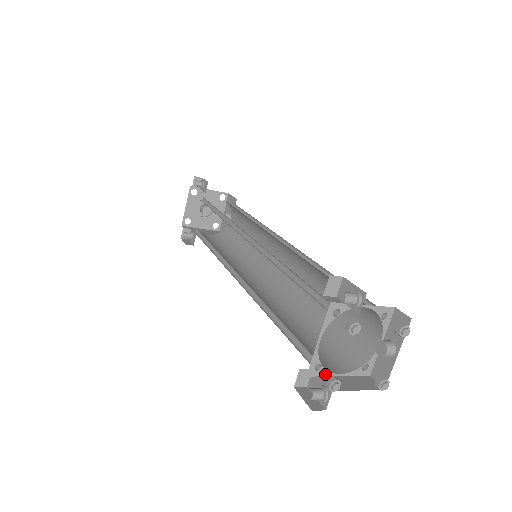
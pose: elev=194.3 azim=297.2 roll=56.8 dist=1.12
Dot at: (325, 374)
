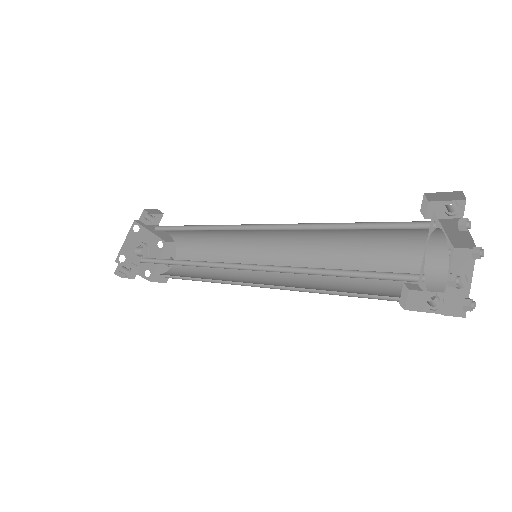
Dot at: (425, 291)
